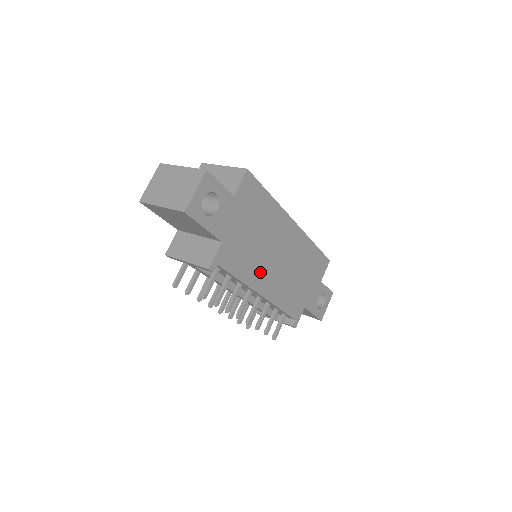
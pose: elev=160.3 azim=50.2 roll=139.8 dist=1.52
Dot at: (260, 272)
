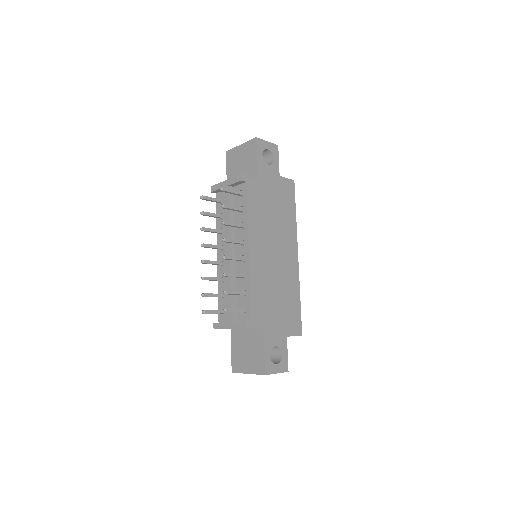
Dot at: (260, 235)
